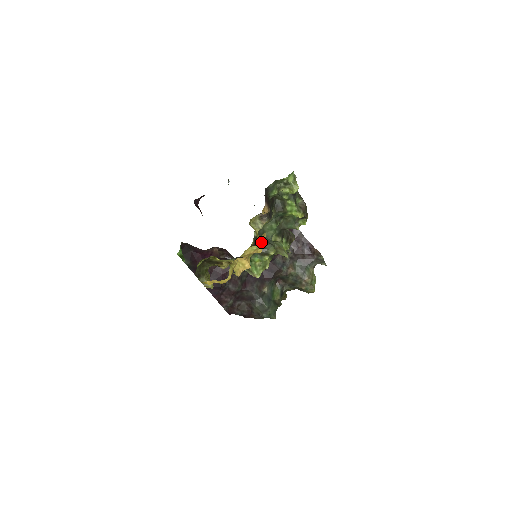
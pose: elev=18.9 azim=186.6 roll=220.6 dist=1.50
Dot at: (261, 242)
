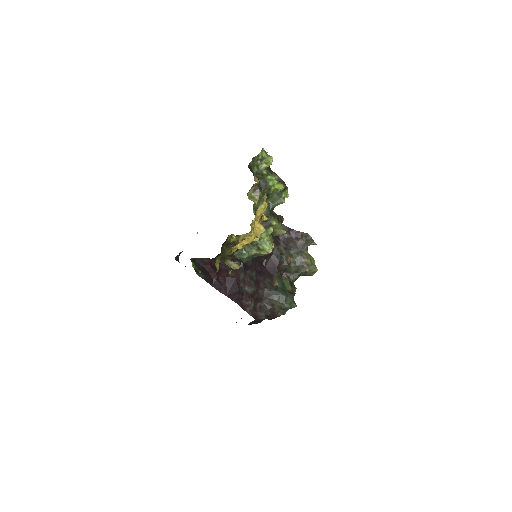
Dot at: (265, 203)
